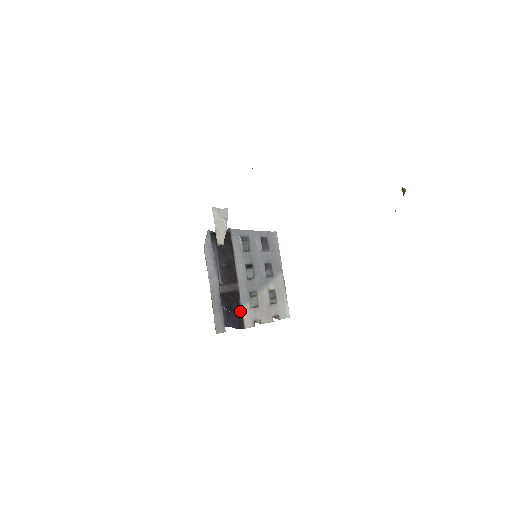
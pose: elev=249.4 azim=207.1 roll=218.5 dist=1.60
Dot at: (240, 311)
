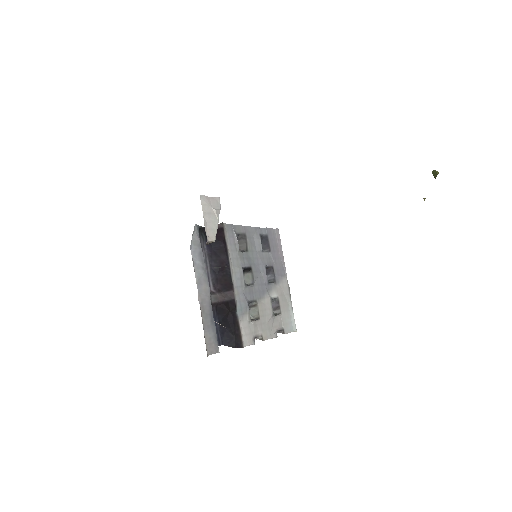
Dot at: (237, 325)
